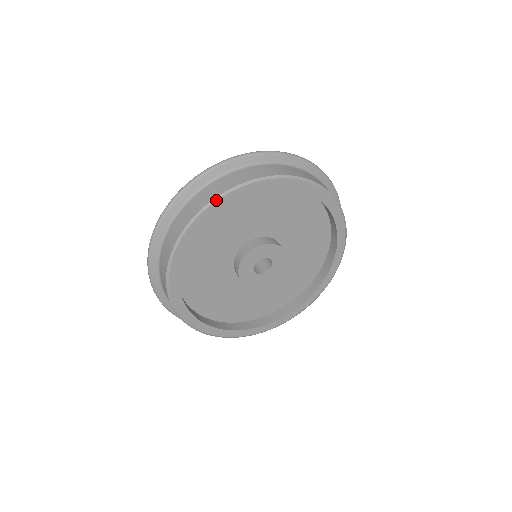
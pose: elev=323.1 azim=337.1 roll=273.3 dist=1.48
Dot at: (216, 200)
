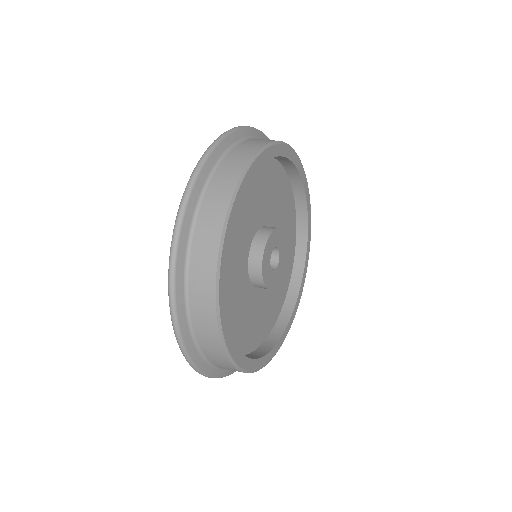
Dot at: (224, 233)
